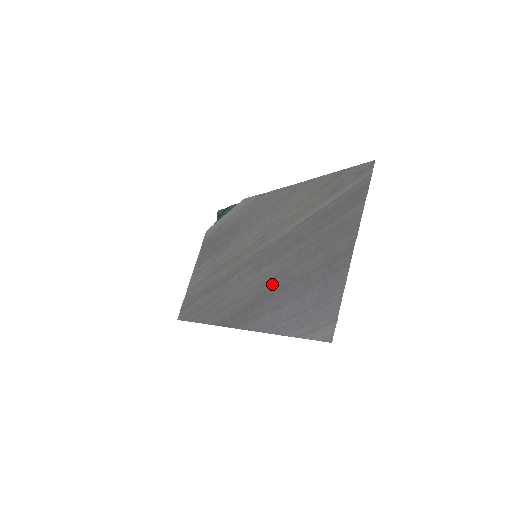
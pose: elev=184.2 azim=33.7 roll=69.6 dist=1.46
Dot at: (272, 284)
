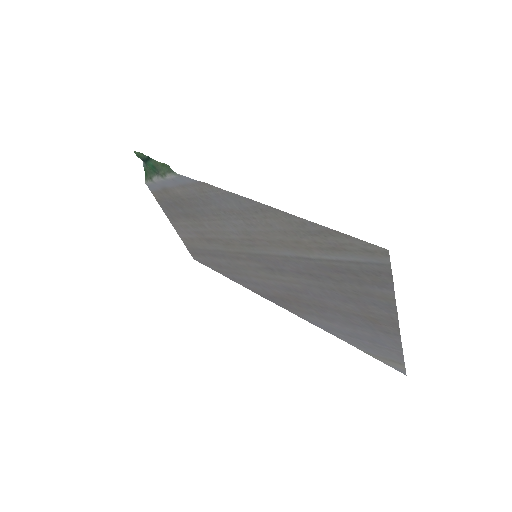
Dot at: (302, 296)
